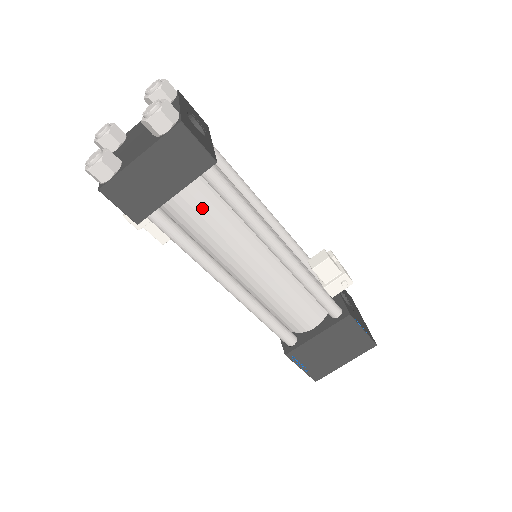
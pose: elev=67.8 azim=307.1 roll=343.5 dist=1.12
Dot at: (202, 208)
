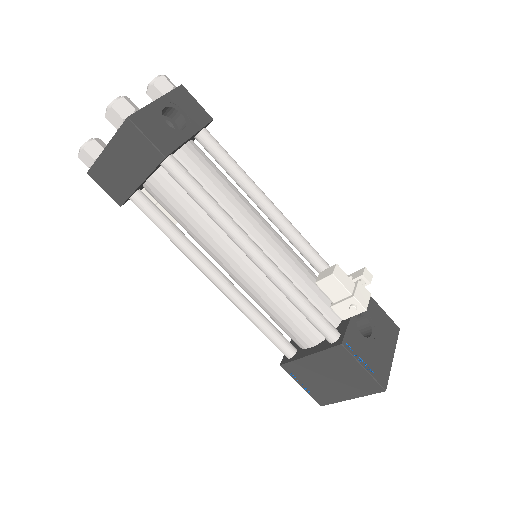
Dot at: (174, 200)
